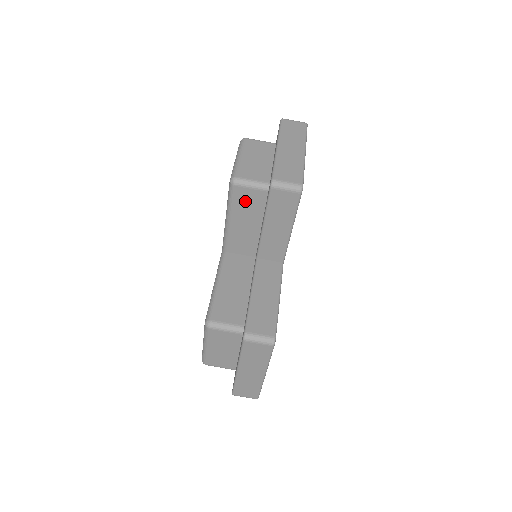
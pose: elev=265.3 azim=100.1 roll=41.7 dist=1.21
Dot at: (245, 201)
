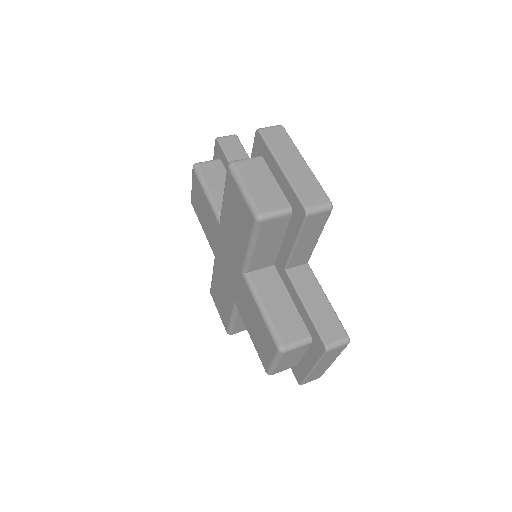
Dot at: (210, 172)
